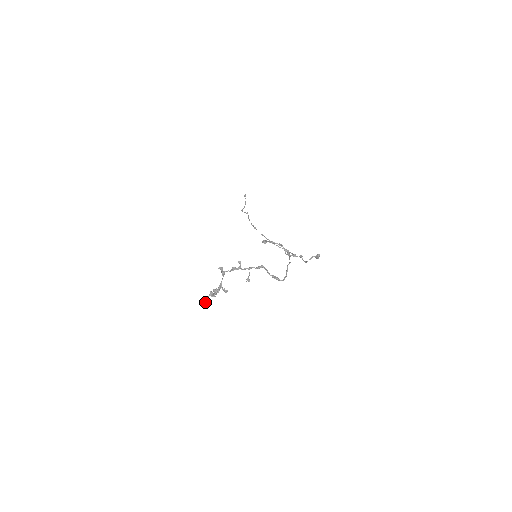
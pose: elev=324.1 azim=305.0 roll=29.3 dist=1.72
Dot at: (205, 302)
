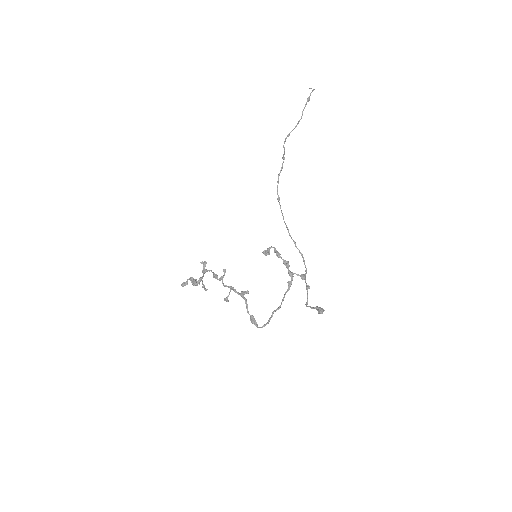
Dot at: (184, 283)
